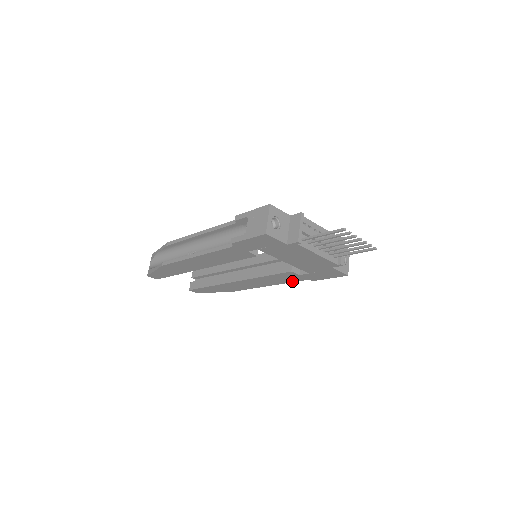
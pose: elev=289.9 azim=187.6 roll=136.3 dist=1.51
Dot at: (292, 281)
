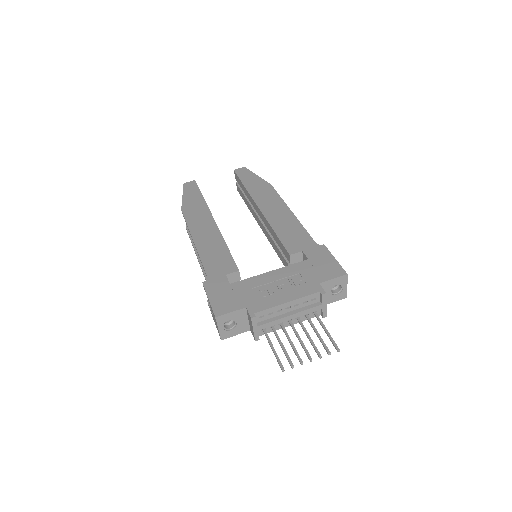
Dot at: occluded
